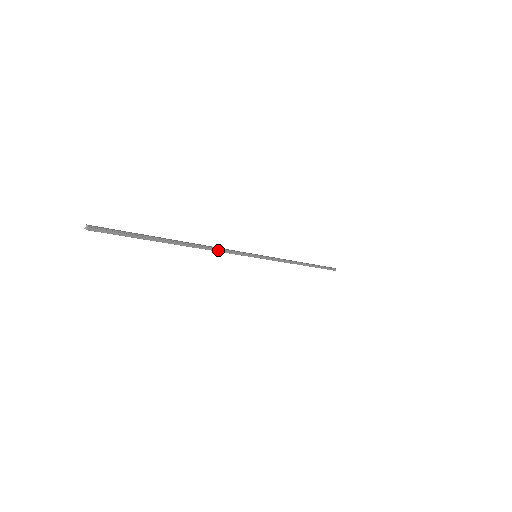
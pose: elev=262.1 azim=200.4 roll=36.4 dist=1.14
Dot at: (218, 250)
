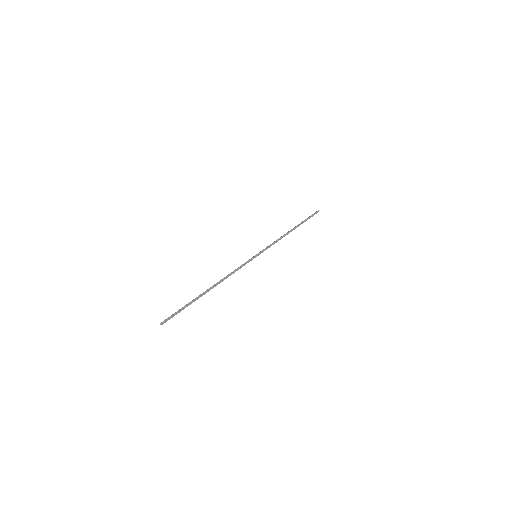
Dot at: (231, 274)
